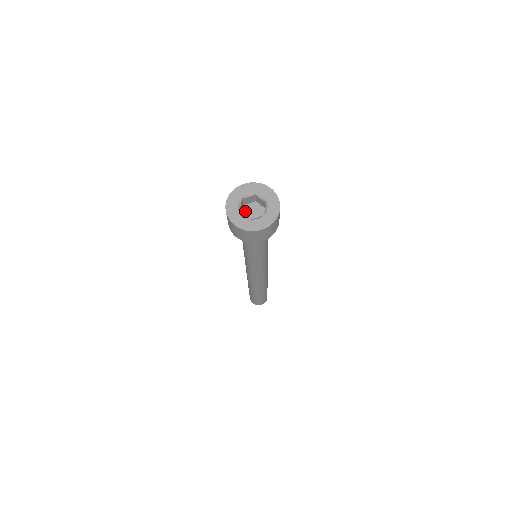
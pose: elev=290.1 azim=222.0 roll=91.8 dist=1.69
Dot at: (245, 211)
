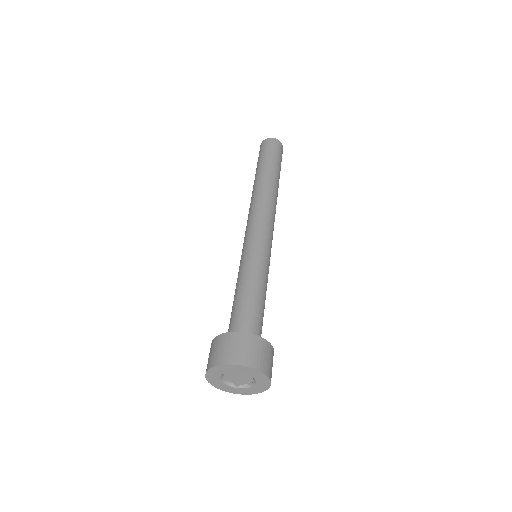
Dot at: occluded
